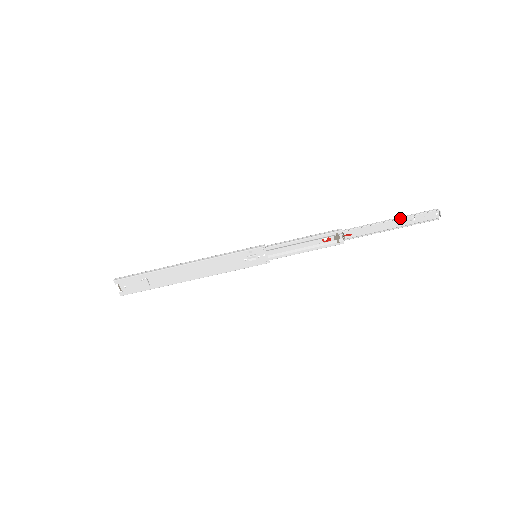
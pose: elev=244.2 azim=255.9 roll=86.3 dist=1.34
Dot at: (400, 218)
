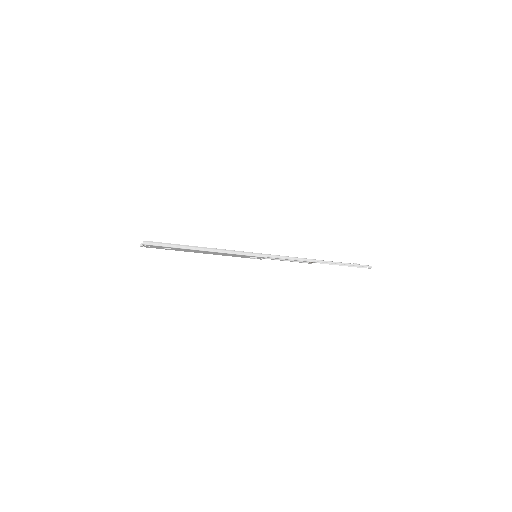
Dot at: (350, 265)
